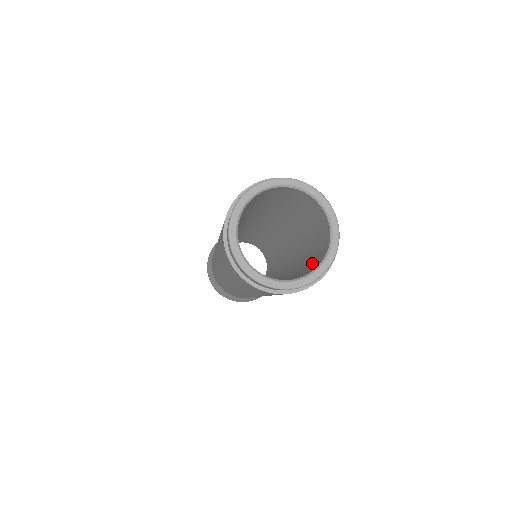
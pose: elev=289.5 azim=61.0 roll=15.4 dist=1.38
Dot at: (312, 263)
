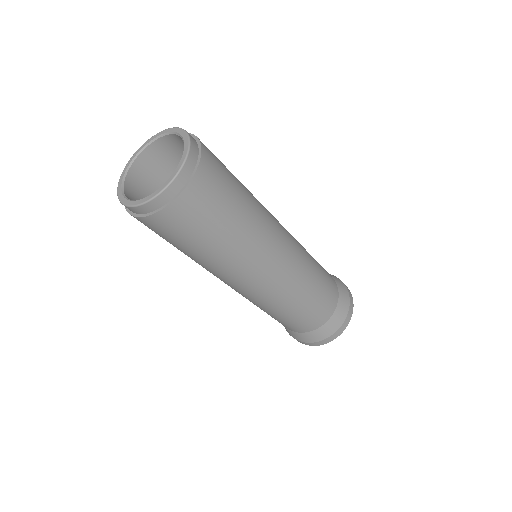
Dot at: occluded
